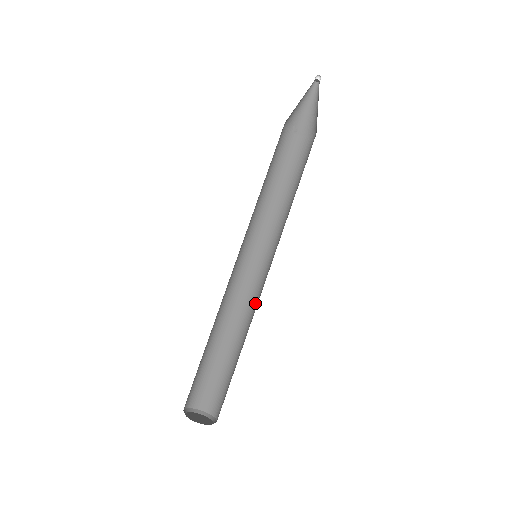
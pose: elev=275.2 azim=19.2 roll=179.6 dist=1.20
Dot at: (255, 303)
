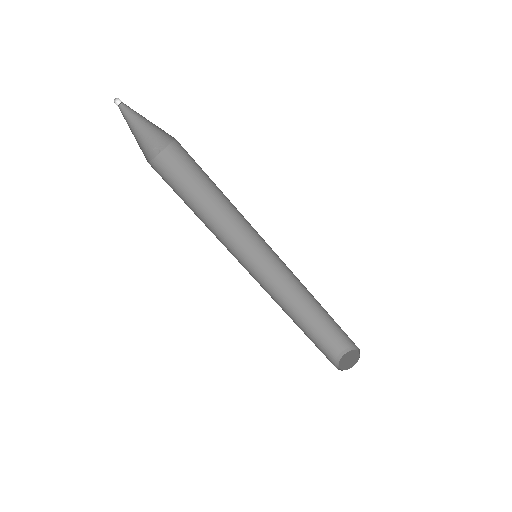
Dot at: (292, 275)
